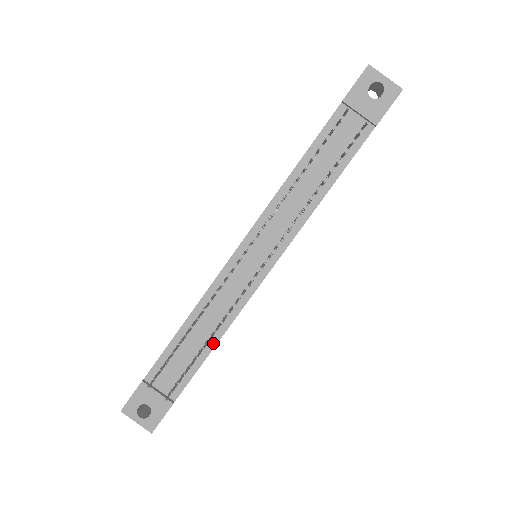
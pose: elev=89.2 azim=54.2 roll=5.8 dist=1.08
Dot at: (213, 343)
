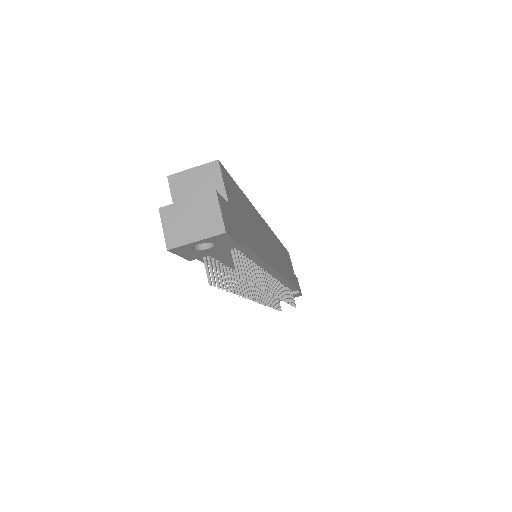
Dot at: (288, 285)
